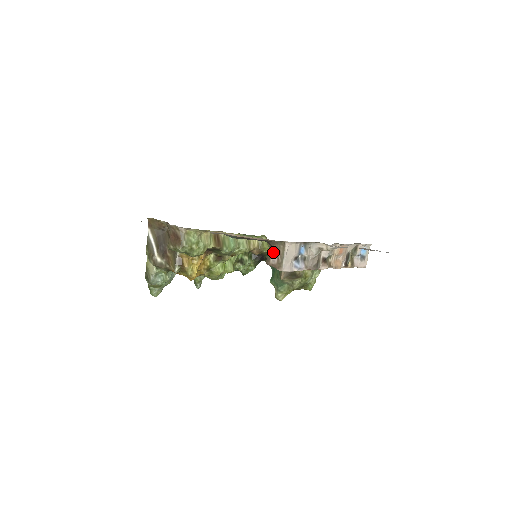
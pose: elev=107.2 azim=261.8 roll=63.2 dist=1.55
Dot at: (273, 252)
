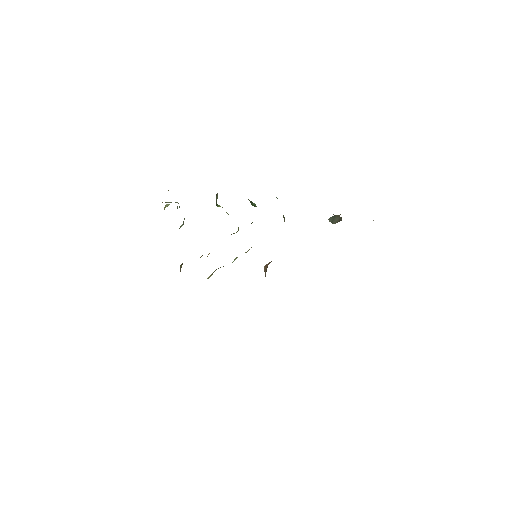
Dot at: occluded
